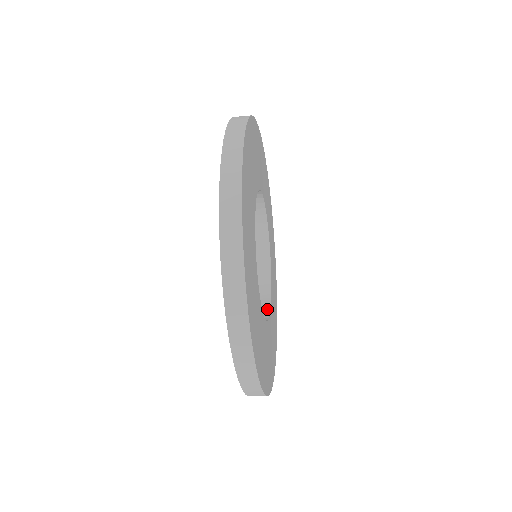
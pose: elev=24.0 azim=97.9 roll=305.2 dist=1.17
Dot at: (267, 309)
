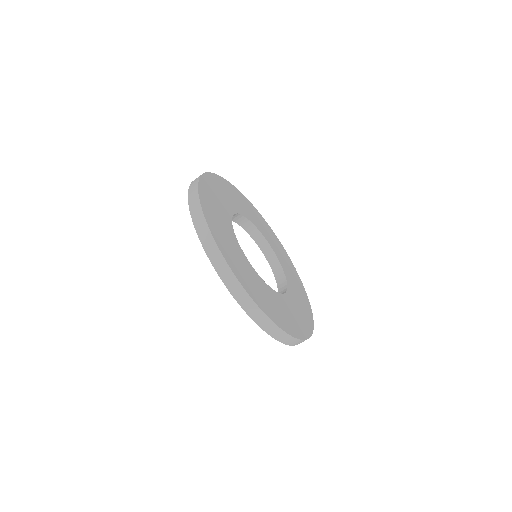
Dot at: occluded
